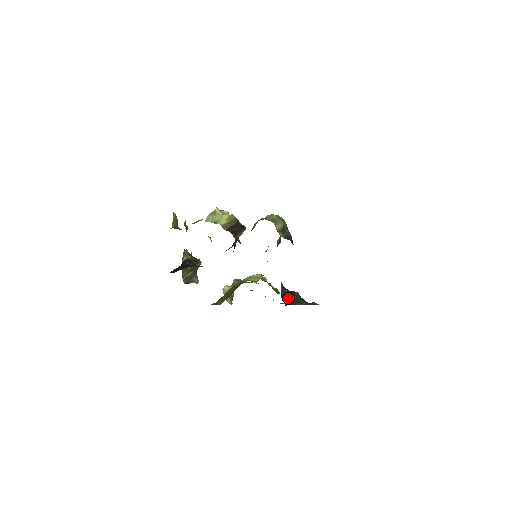
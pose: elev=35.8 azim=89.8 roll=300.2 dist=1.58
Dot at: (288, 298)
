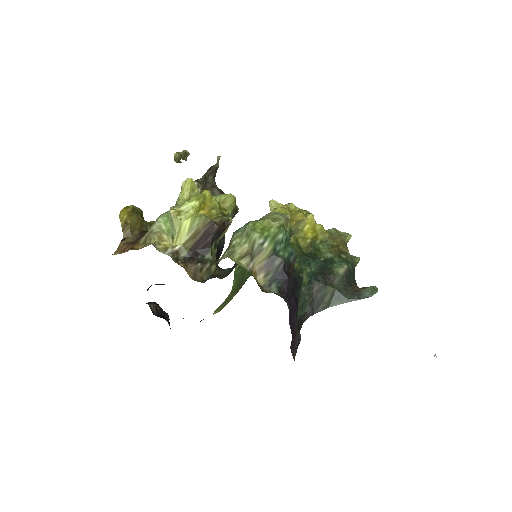
Dot at: (316, 300)
